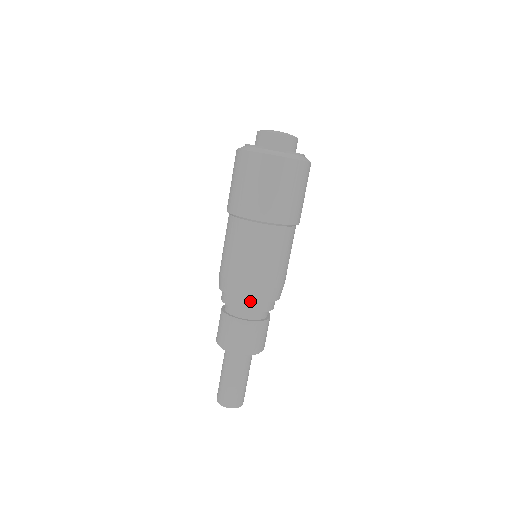
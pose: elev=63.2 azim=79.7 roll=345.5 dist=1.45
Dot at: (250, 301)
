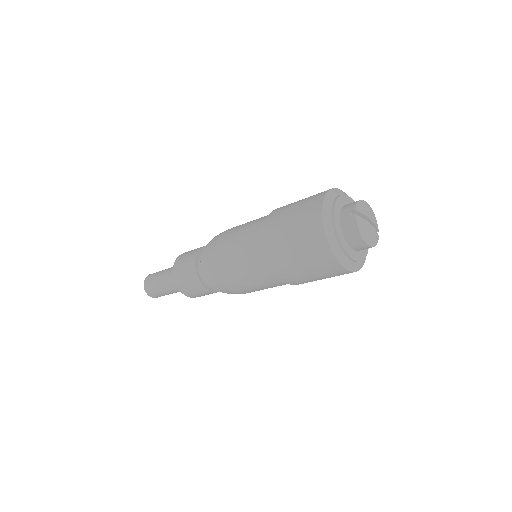
Dot at: occluded
